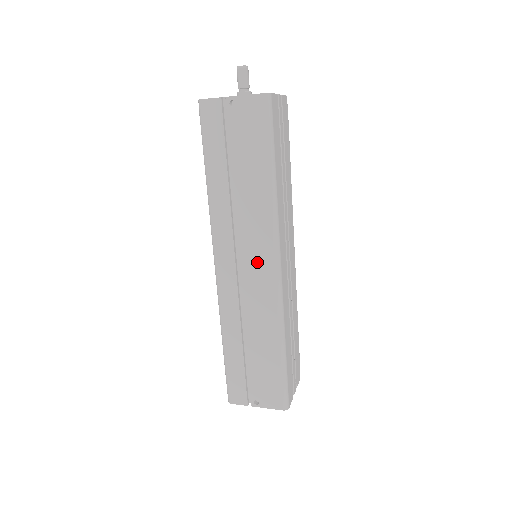
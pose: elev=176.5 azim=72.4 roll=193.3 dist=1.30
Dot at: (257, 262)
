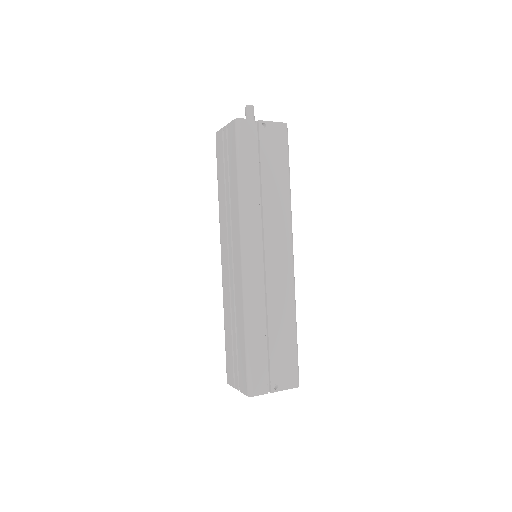
Dot at: (279, 251)
